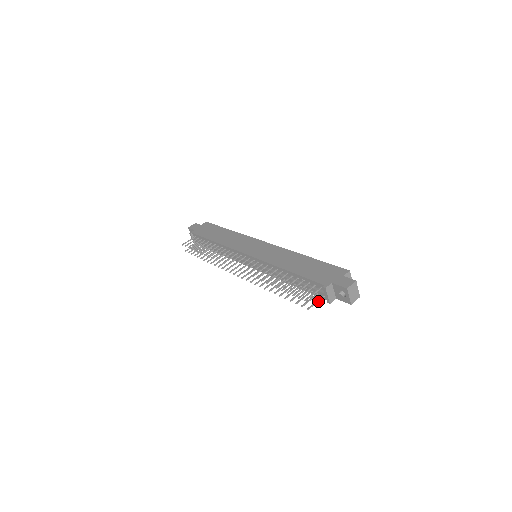
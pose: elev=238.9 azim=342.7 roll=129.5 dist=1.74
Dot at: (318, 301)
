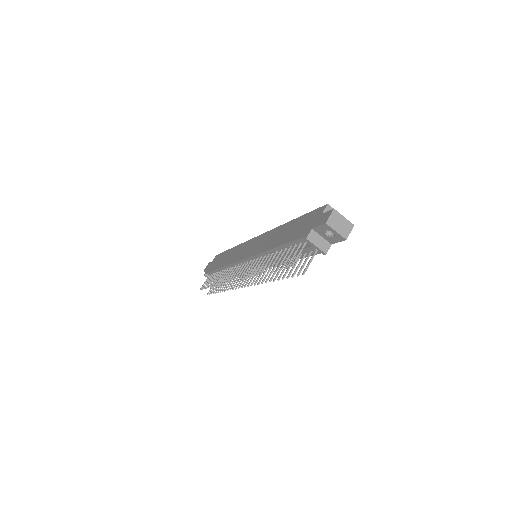
Dot at: (312, 259)
